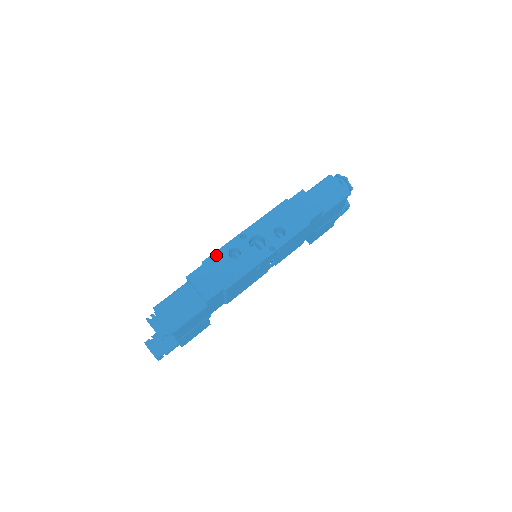
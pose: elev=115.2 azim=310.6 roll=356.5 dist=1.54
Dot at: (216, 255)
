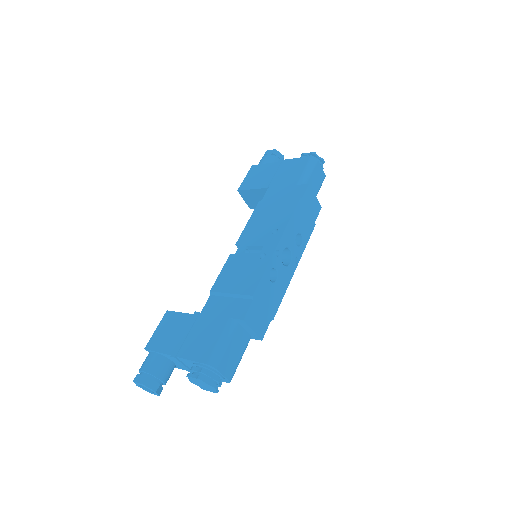
Dot at: (262, 283)
